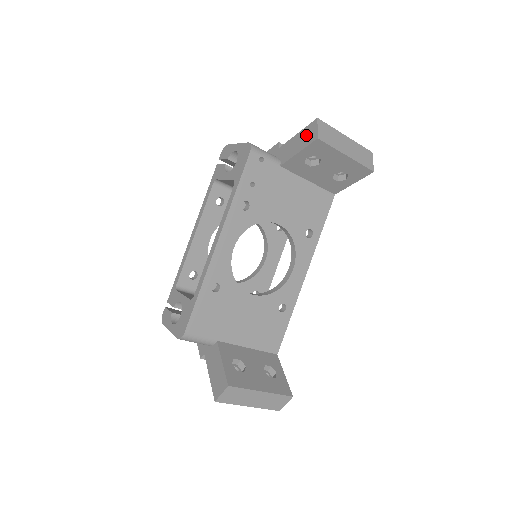
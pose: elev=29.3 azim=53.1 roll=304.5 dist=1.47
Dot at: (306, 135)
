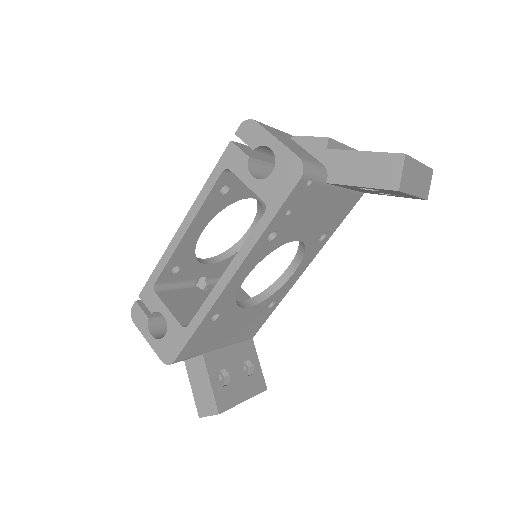
Dot at: (380, 168)
